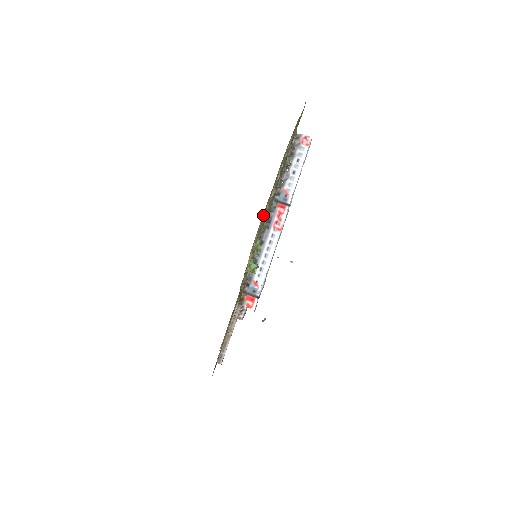
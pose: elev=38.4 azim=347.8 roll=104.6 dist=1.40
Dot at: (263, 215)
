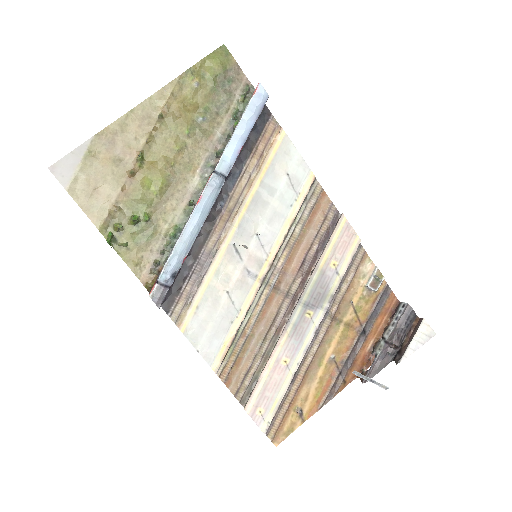
Dot at: (72, 174)
